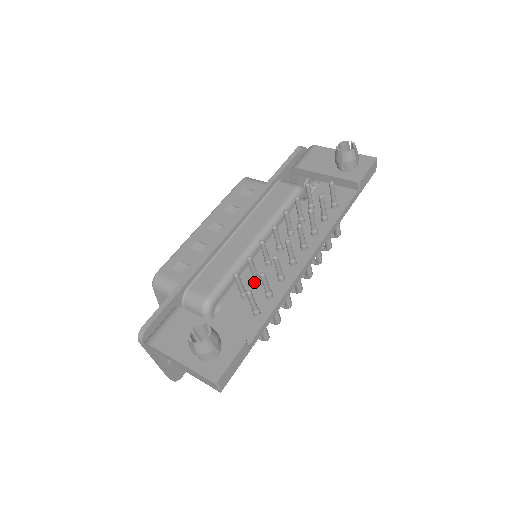
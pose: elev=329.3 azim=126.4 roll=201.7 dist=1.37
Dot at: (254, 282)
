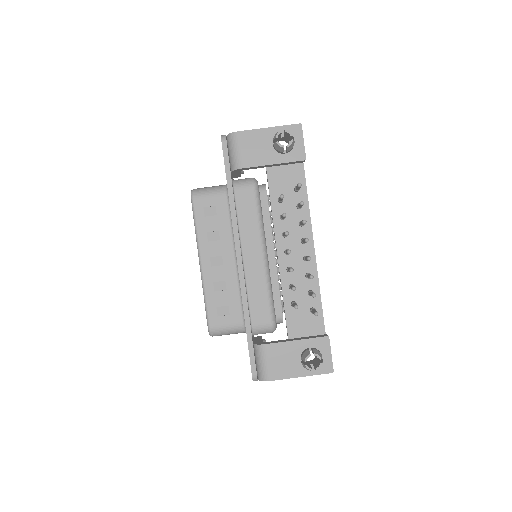
Dot at: (291, 290)
